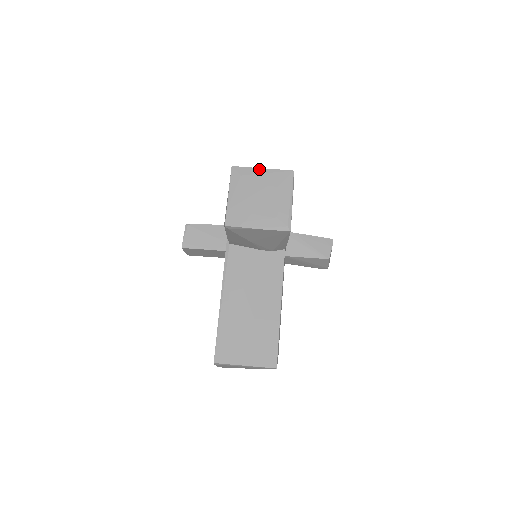
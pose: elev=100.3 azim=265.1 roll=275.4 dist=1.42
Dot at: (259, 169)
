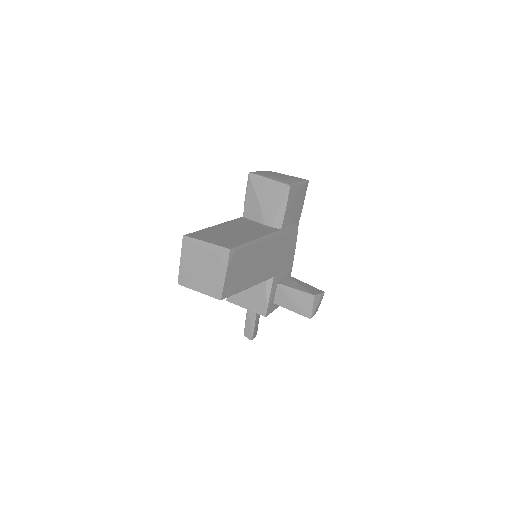
Dot at: (287, 175)
